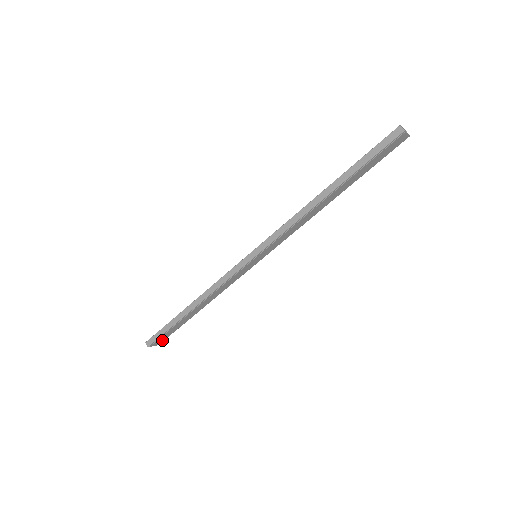
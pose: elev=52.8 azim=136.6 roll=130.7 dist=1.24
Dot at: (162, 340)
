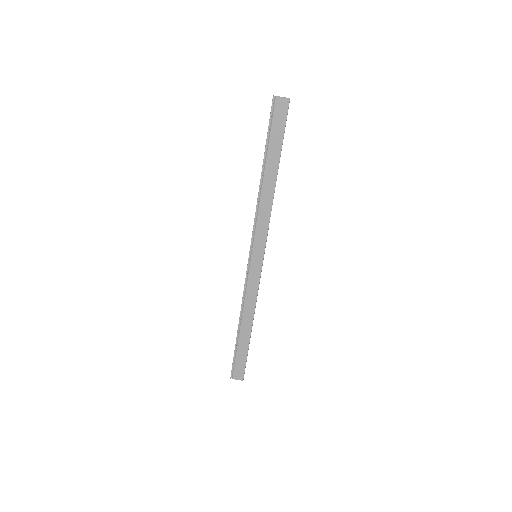
Dot at: (242, 373)
